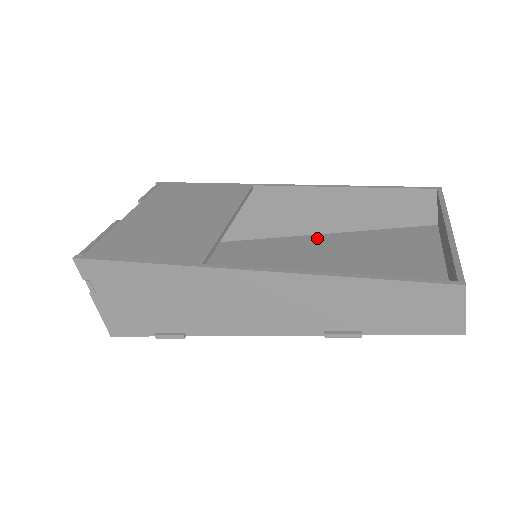
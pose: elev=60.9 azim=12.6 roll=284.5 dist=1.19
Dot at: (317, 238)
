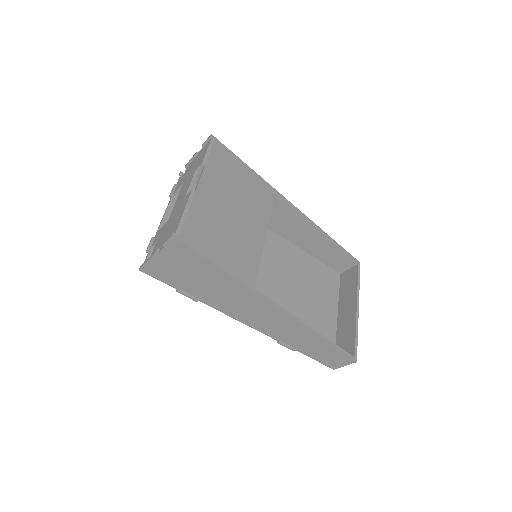
Dot at: (280, 241)
